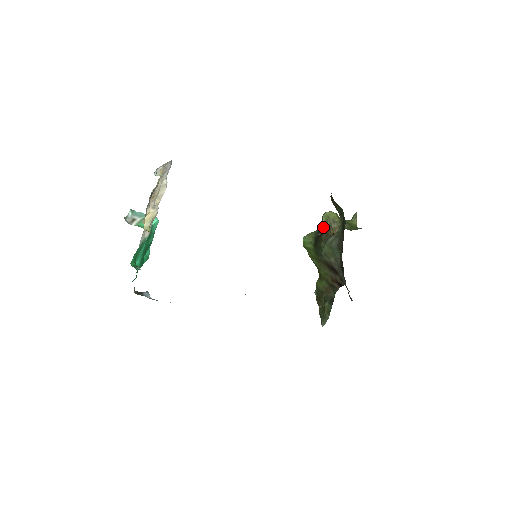
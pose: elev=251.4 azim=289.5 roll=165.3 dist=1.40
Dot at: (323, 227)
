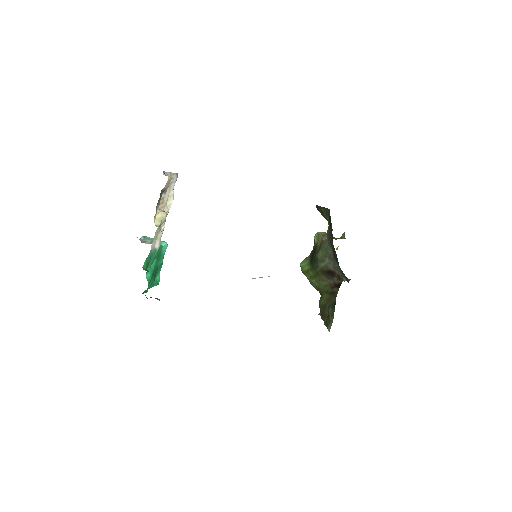
Dot at: (316, 244)
